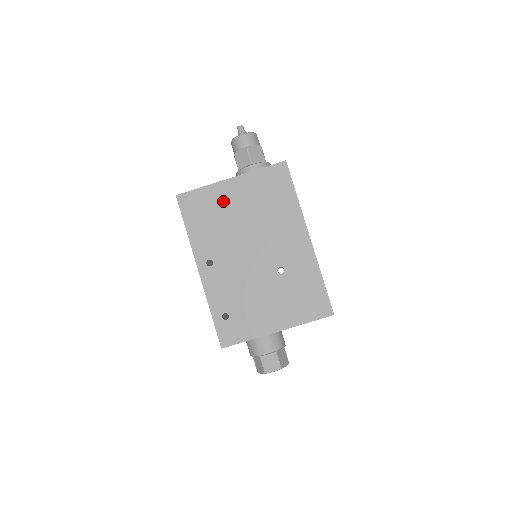
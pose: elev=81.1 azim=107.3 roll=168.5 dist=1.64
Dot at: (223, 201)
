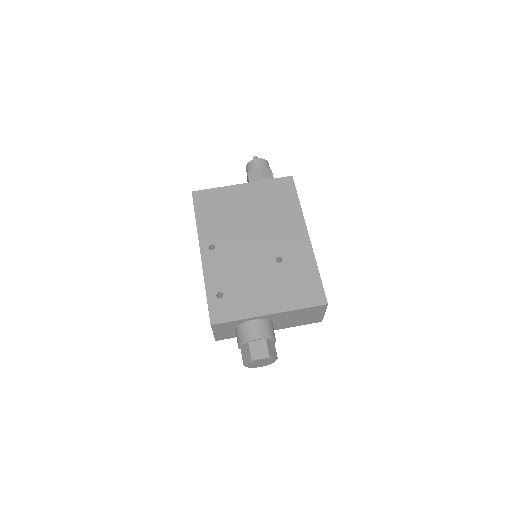
Dot at: (233, 200)
